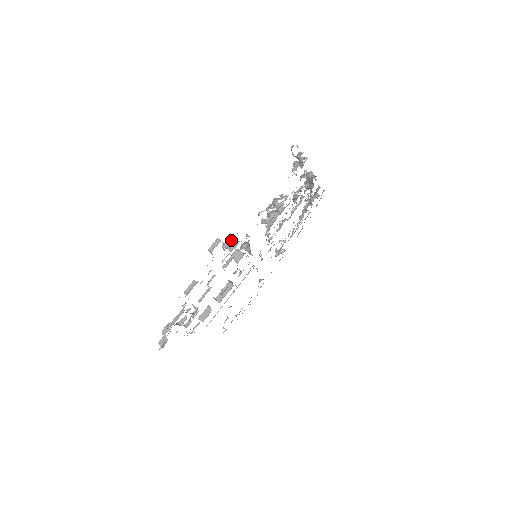
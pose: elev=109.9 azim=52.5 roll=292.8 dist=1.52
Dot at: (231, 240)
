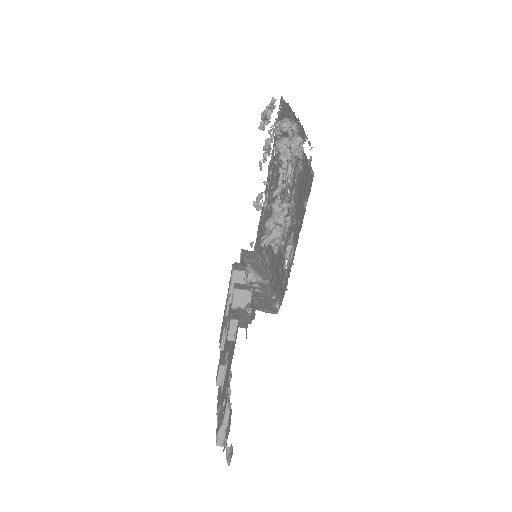
Dot at: (239, 294)
